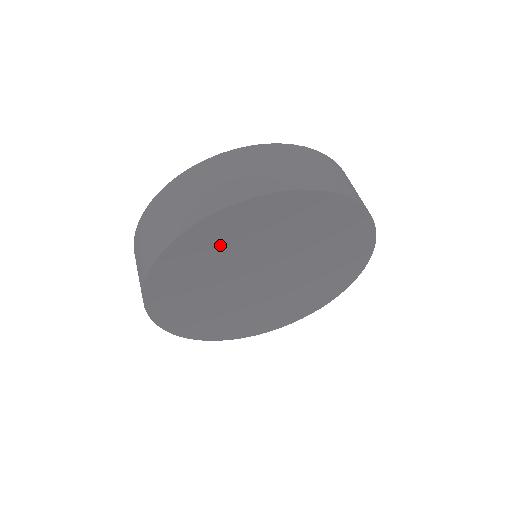
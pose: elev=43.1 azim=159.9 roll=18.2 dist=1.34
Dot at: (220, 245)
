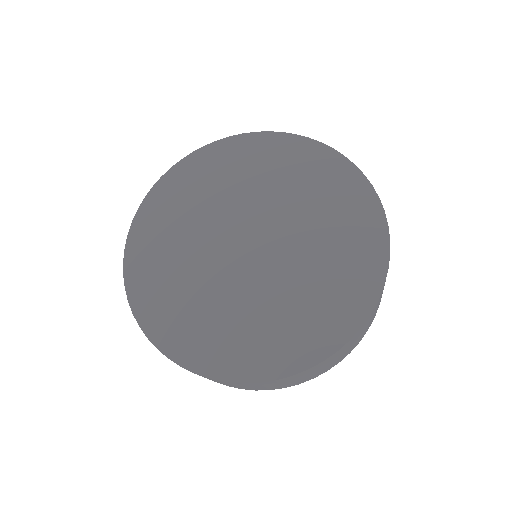
Dot at: (282, 168)
